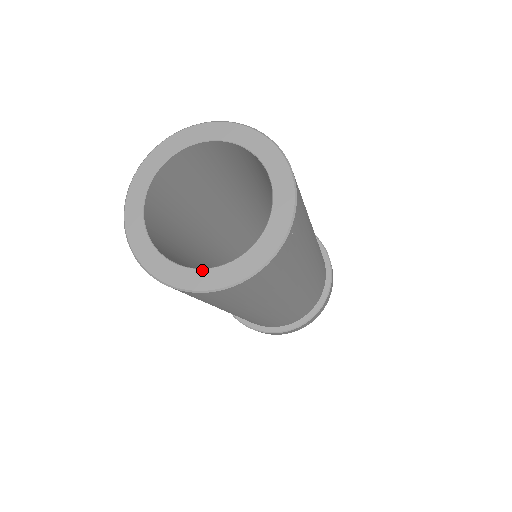
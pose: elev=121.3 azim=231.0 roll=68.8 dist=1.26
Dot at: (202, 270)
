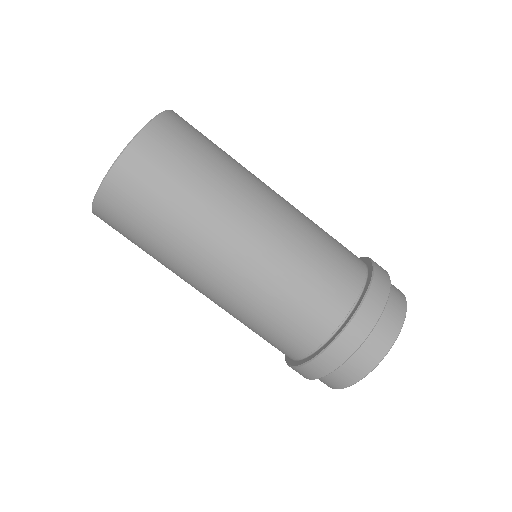
Dot at: occluded
